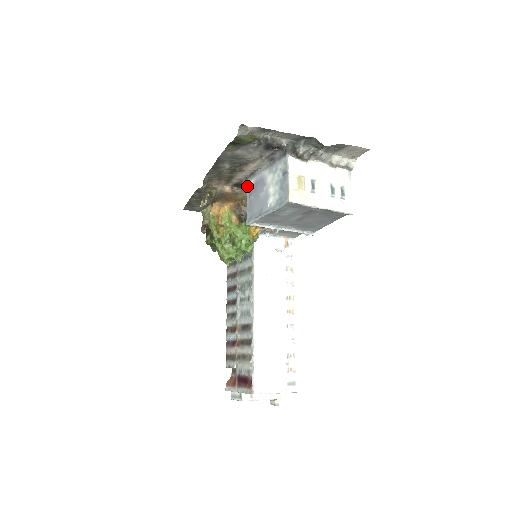
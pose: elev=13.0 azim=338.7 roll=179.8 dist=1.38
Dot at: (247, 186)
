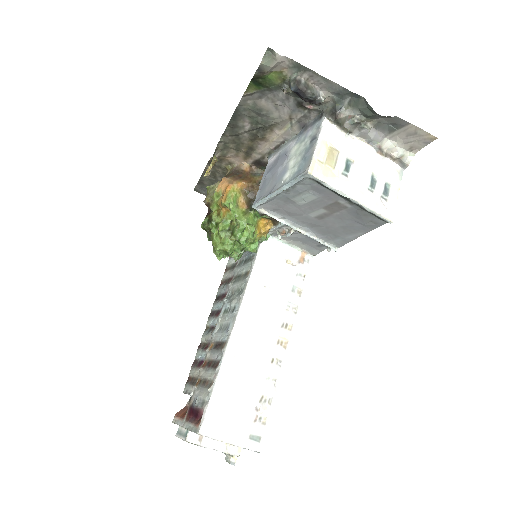
Dot at: (268, 163)
